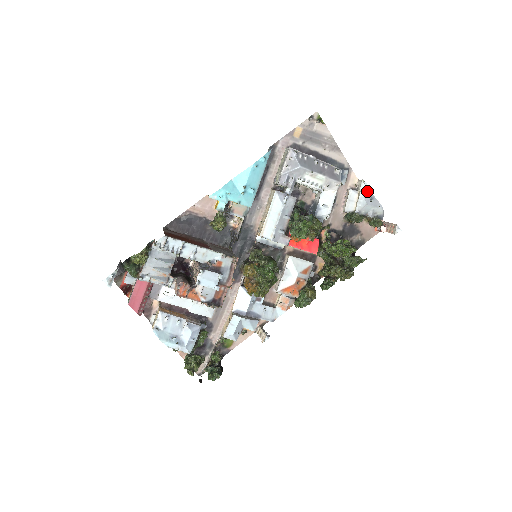
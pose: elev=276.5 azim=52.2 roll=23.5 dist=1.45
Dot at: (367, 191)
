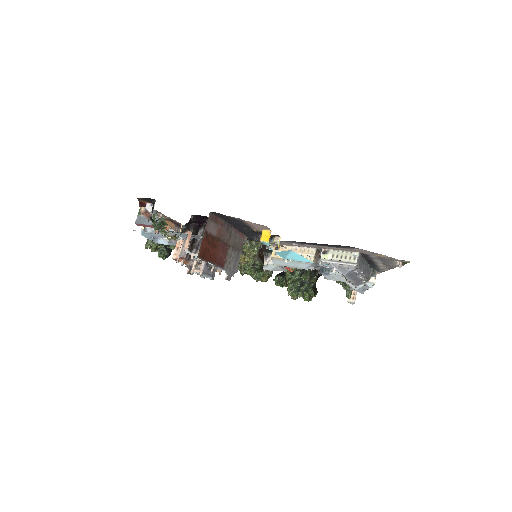
Dot at: (368, 286)
